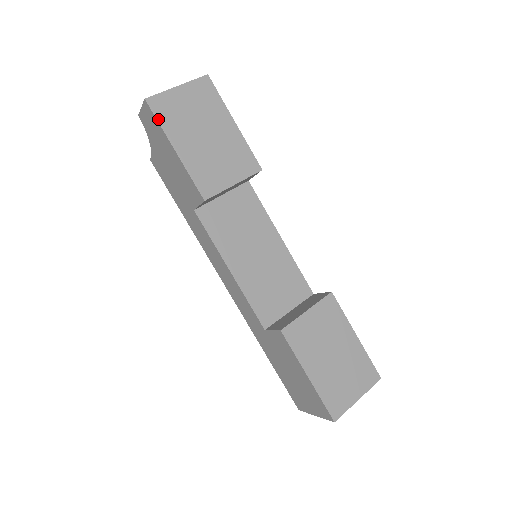
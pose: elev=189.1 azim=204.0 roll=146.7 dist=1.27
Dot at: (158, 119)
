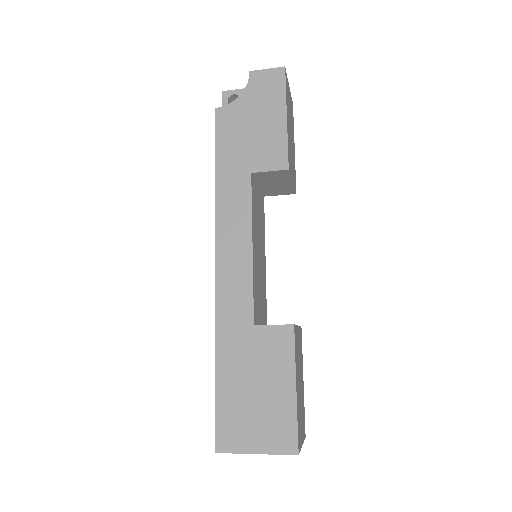
Dot at: (286, 87)
